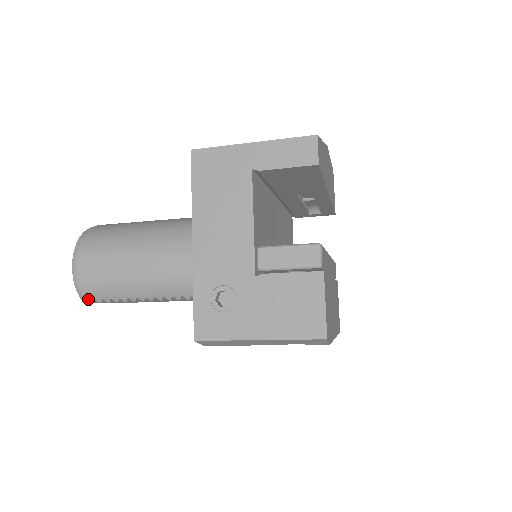
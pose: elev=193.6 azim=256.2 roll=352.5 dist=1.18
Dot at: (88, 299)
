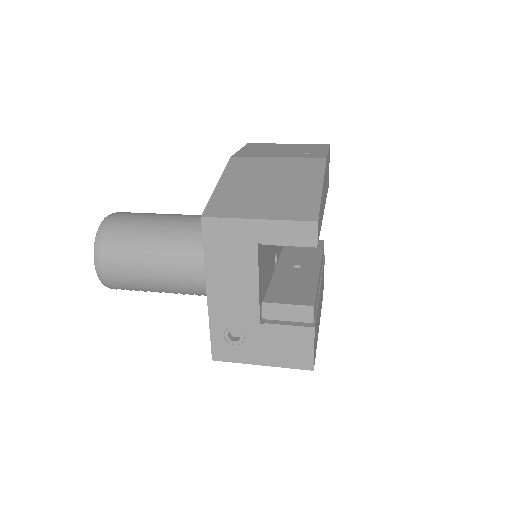
Dot at: (113, 288)
